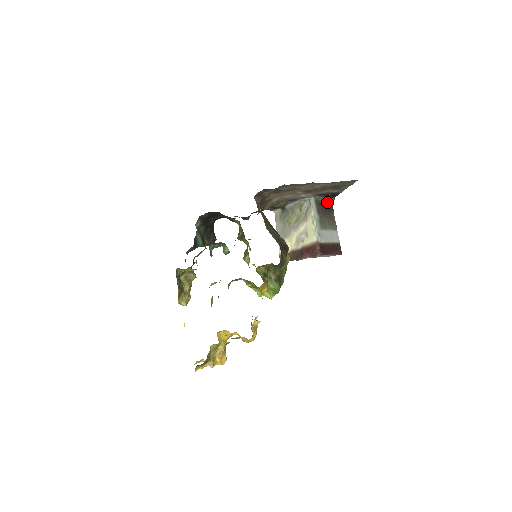
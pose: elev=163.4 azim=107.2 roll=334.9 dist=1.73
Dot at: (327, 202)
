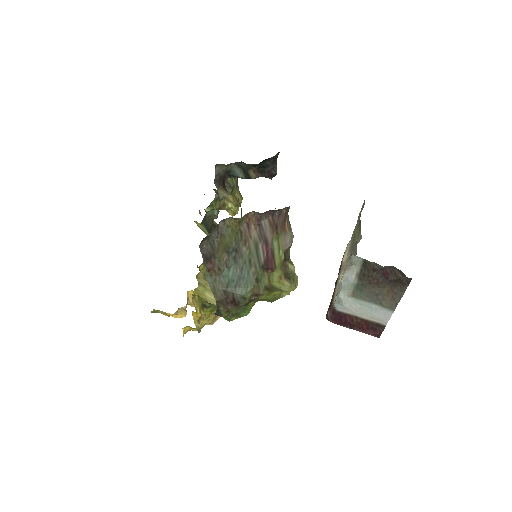
Dot at: (398, 270)
